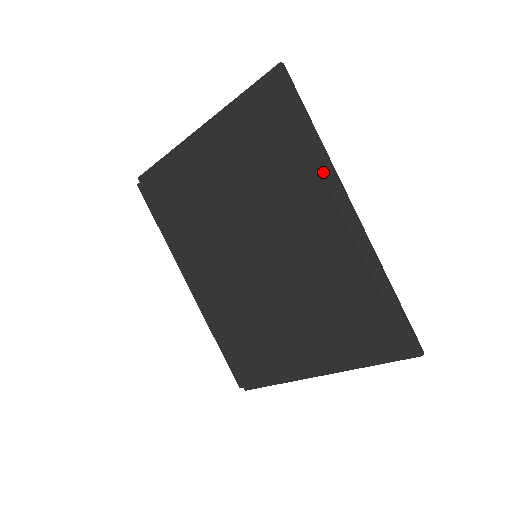
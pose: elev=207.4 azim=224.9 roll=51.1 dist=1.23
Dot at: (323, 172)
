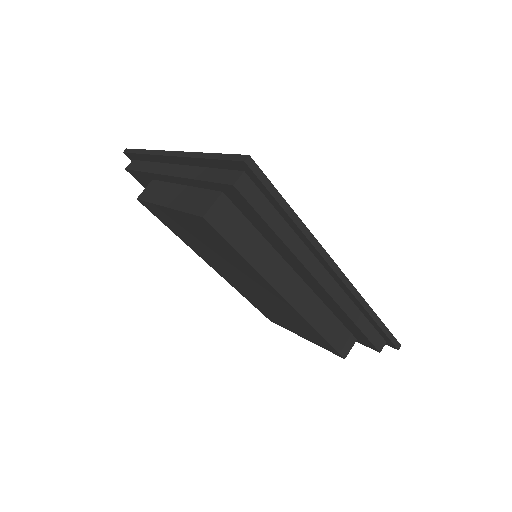
Dot at: (308, 246)
